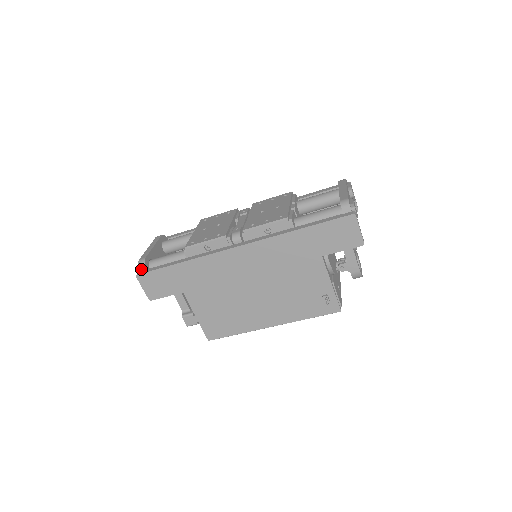
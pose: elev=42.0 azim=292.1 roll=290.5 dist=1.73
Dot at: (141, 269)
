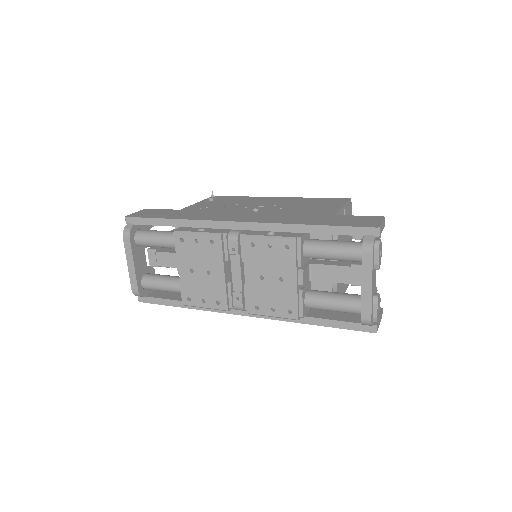
Dot at: (140, 297)
